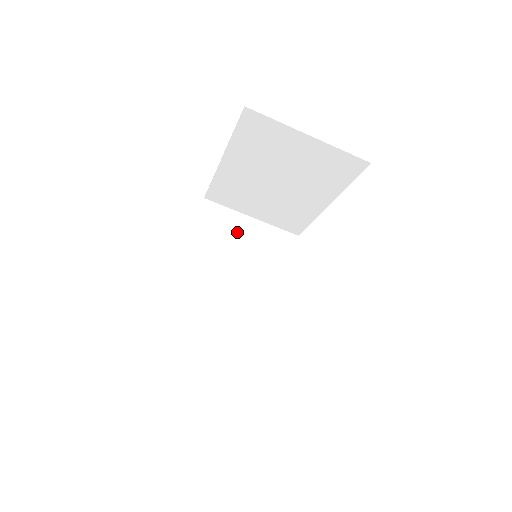
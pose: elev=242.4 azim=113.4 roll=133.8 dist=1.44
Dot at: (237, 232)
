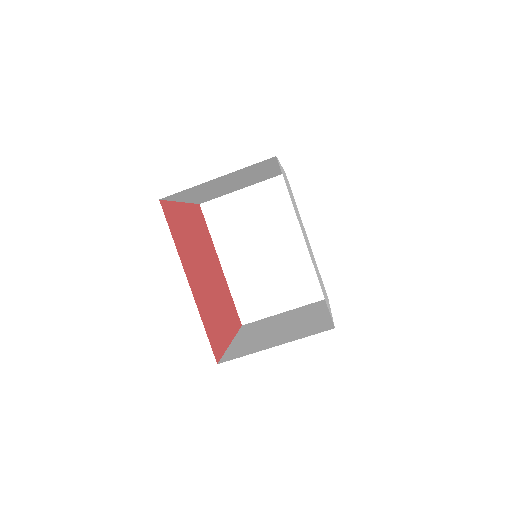
Dot at: (240, 210)
